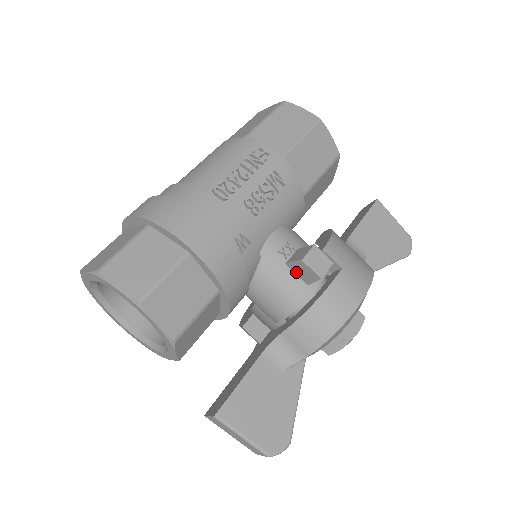
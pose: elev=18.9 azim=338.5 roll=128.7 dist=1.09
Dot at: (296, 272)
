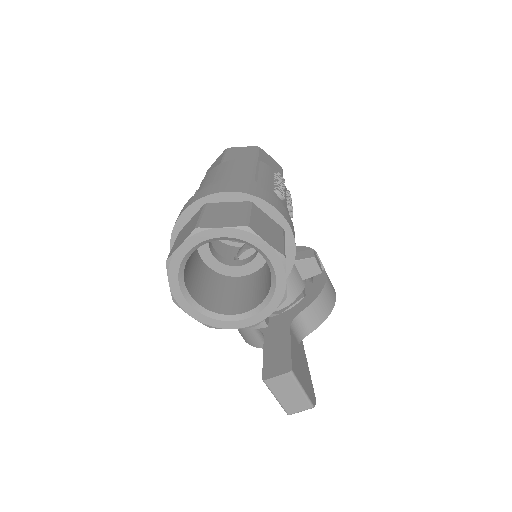
Dot at: (299, 268)
